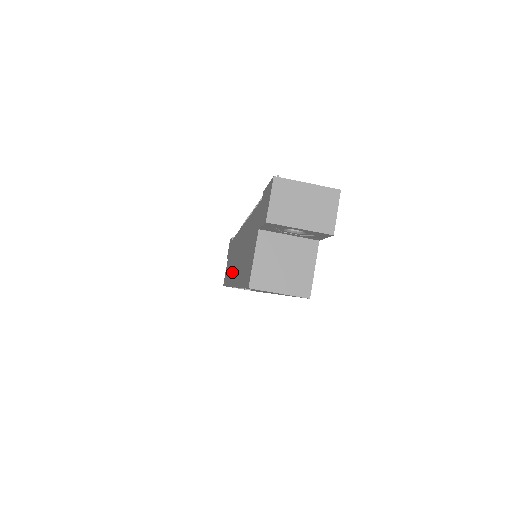
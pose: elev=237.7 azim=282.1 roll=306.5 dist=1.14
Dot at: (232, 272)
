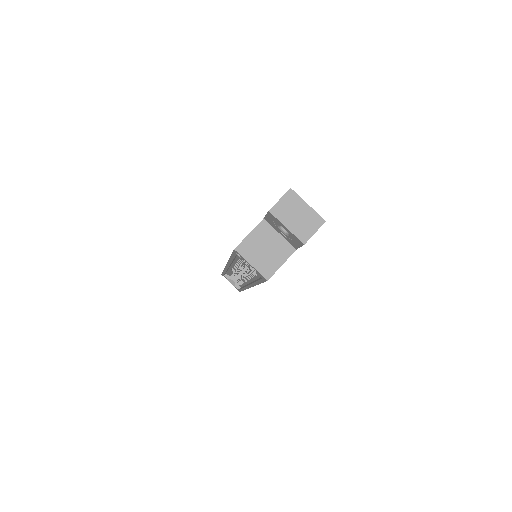
Dot at: occluded
